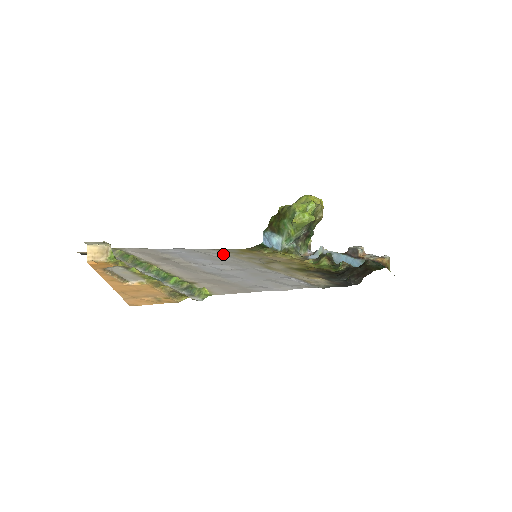
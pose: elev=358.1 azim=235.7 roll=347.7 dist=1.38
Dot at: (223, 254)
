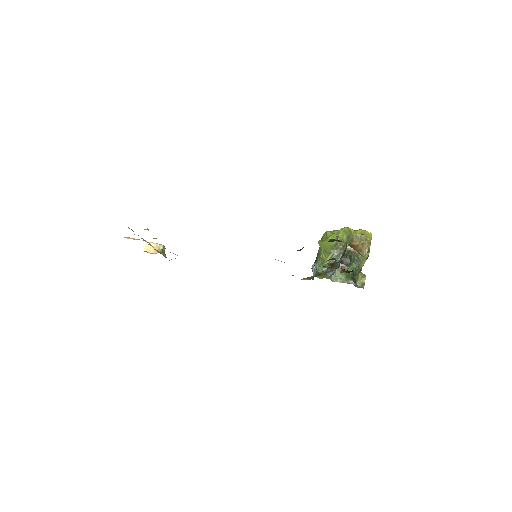
Dot at: occluded
